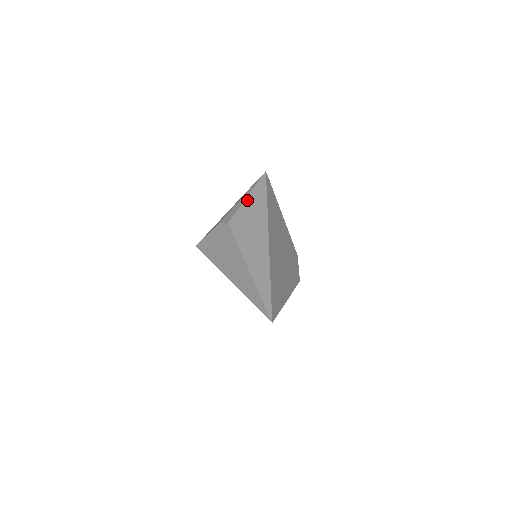
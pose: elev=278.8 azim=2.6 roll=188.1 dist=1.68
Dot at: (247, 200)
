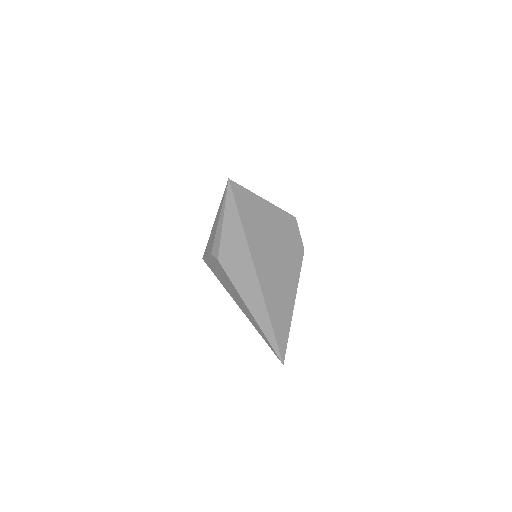
Dot at: (224, 227)
